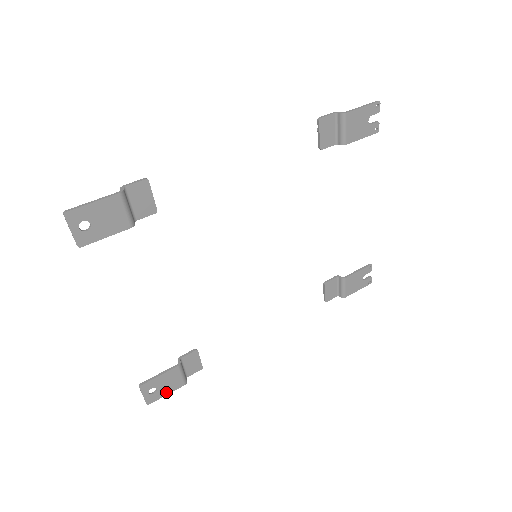
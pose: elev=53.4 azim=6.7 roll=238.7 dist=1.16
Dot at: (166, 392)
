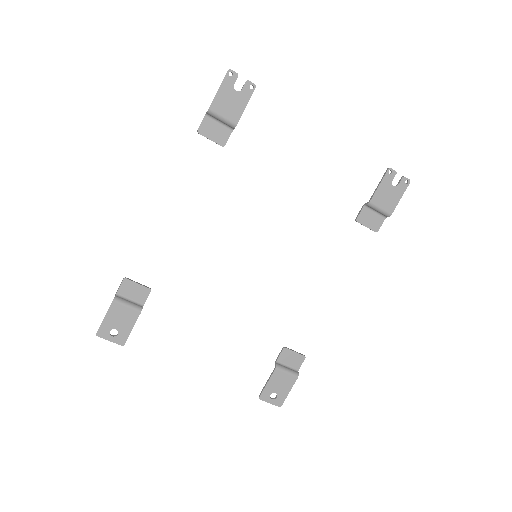
Dot at: (287, 391)
